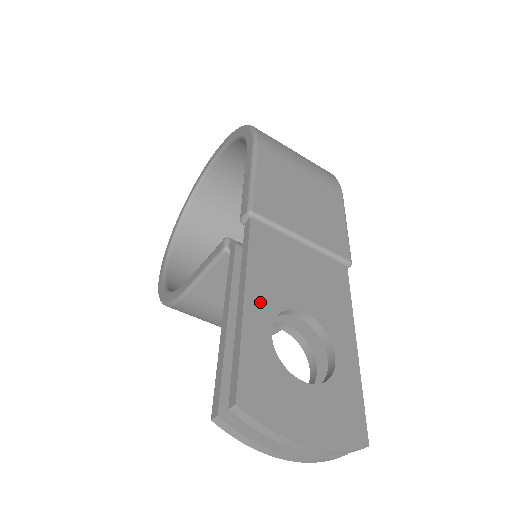
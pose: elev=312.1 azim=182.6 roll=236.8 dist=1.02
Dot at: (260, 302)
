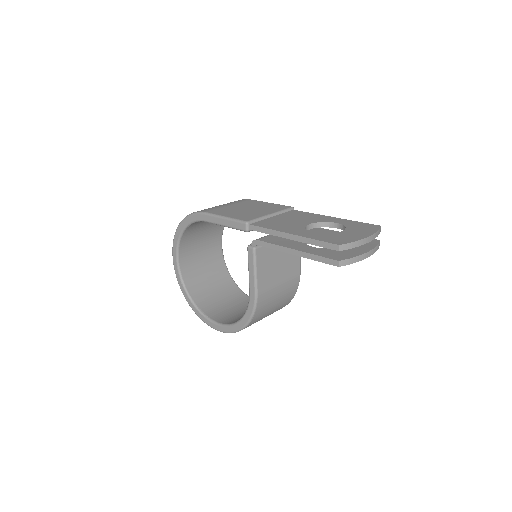
Dot at: (297, 232)
